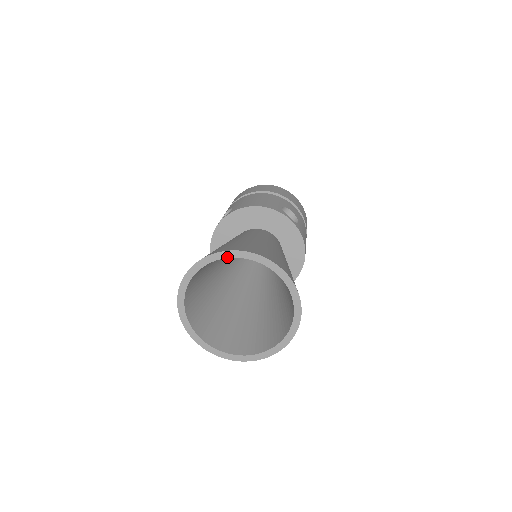
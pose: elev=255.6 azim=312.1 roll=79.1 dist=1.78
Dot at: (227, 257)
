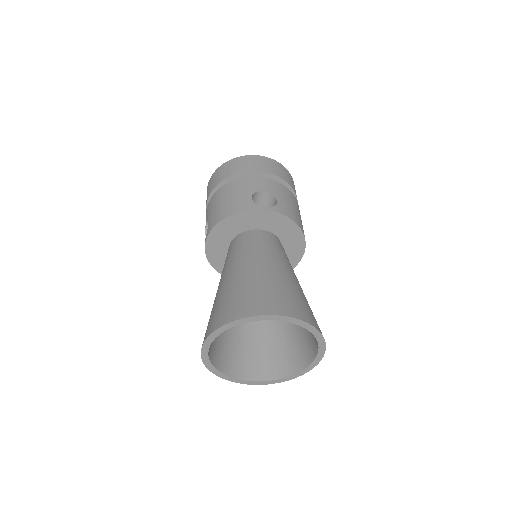
Dot at: (225, 330)
